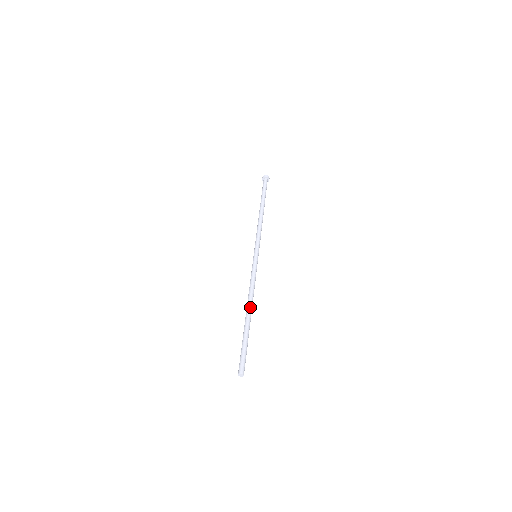
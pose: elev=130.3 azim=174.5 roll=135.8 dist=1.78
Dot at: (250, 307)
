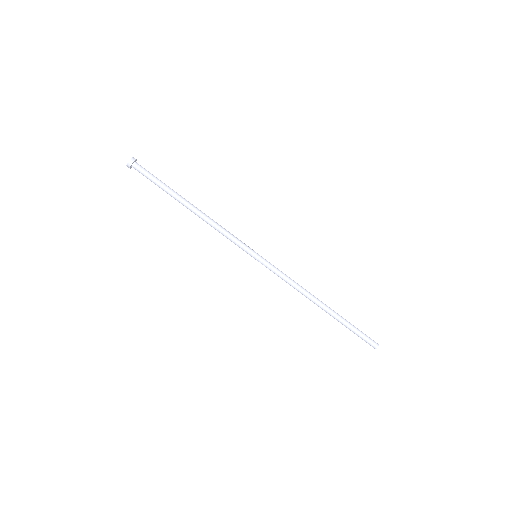
Dot at: (316, 304)
